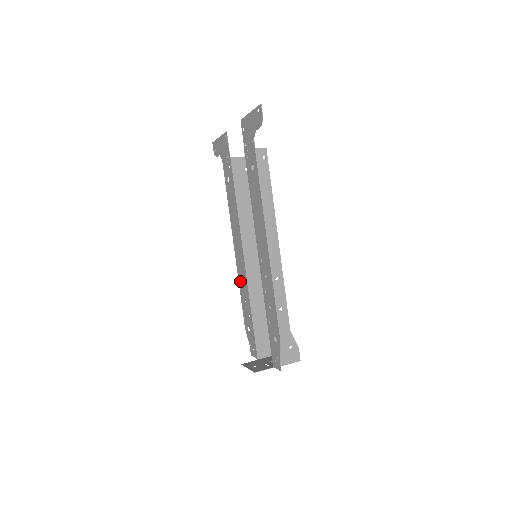
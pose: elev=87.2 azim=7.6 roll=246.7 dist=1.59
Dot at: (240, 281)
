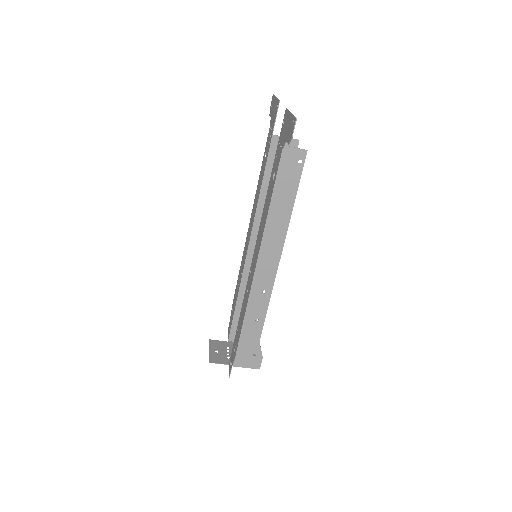
Dot at: (242, 261)
